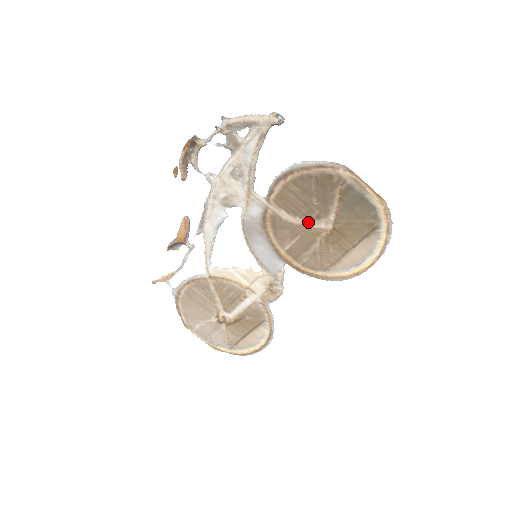
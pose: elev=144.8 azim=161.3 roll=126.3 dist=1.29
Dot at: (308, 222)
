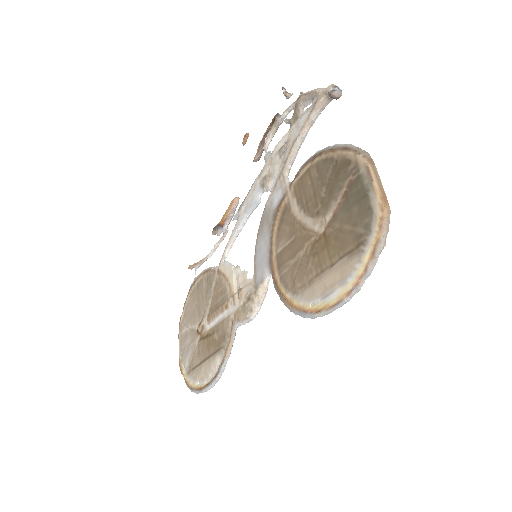
Dot at: (308, 219)
